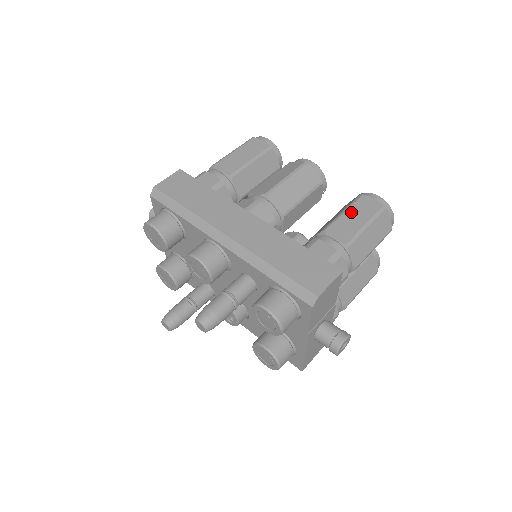
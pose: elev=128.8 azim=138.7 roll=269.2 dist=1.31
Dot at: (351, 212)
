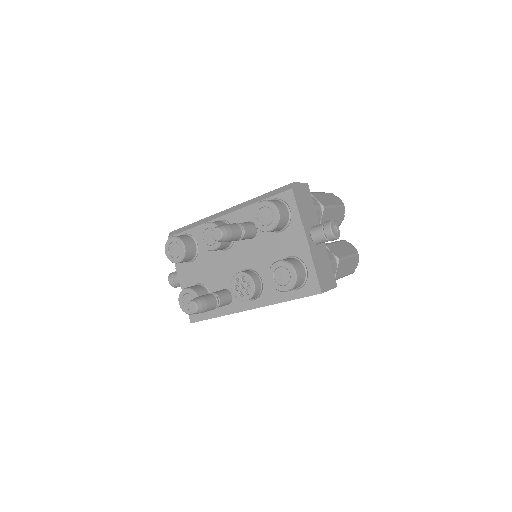
Dot at: occluded
